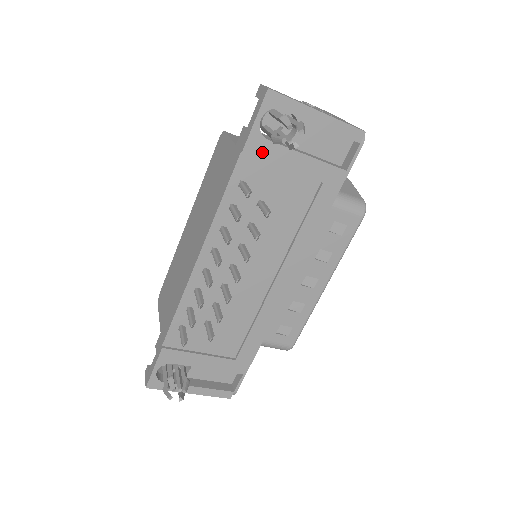
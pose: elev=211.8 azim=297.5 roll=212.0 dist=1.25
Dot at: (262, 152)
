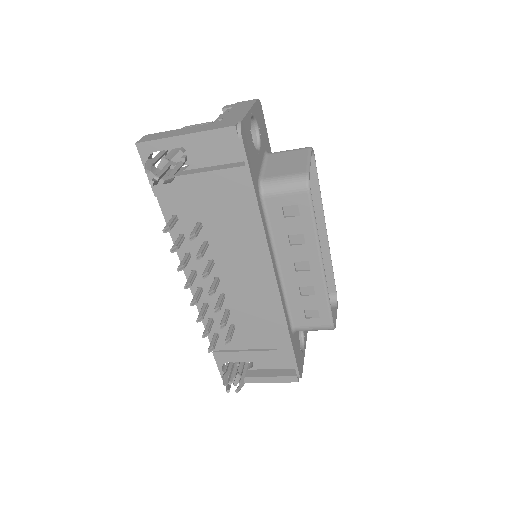
Dot at: (168, 189)
